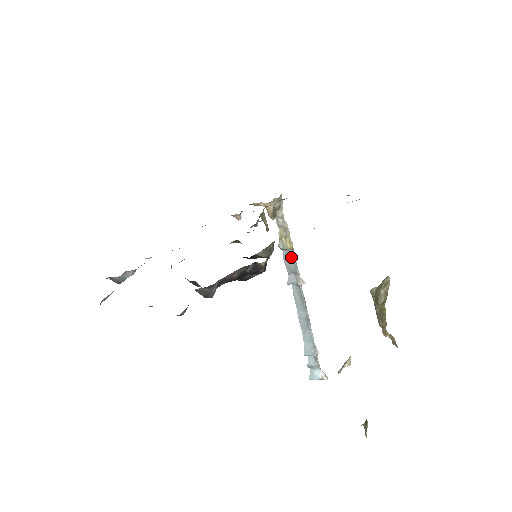
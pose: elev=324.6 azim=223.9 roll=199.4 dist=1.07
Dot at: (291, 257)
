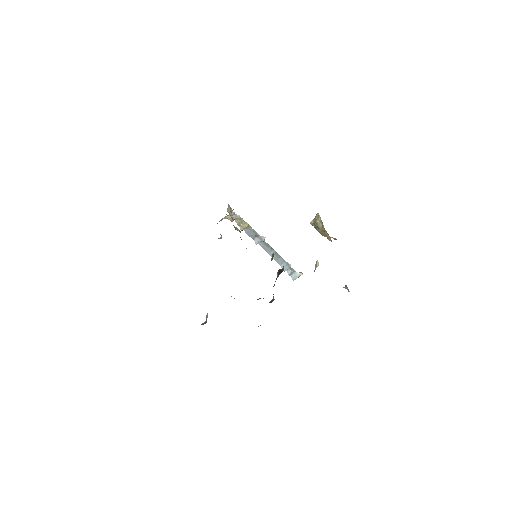
Dot at: (250, 230)
